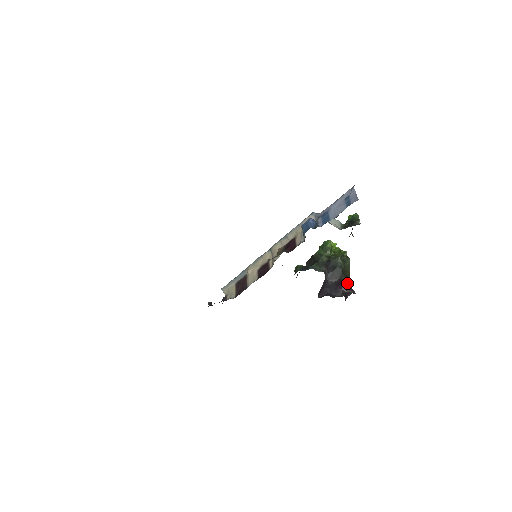
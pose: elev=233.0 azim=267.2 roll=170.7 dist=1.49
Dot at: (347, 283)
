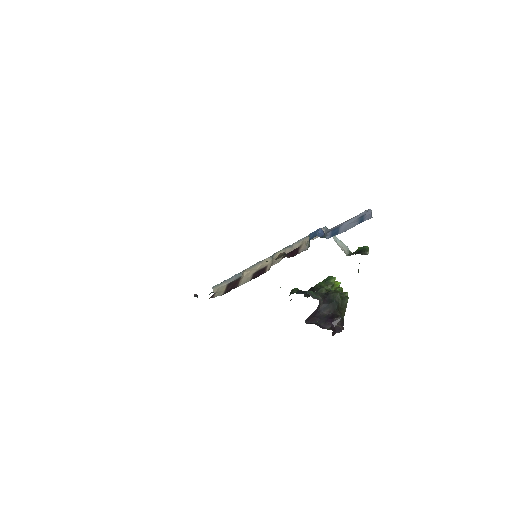
Dot at: (339, 318)
